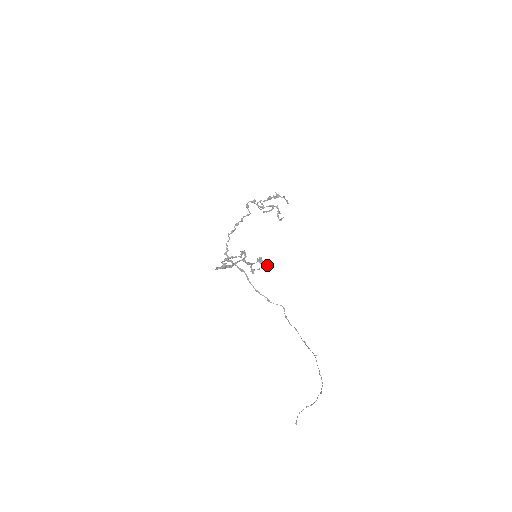
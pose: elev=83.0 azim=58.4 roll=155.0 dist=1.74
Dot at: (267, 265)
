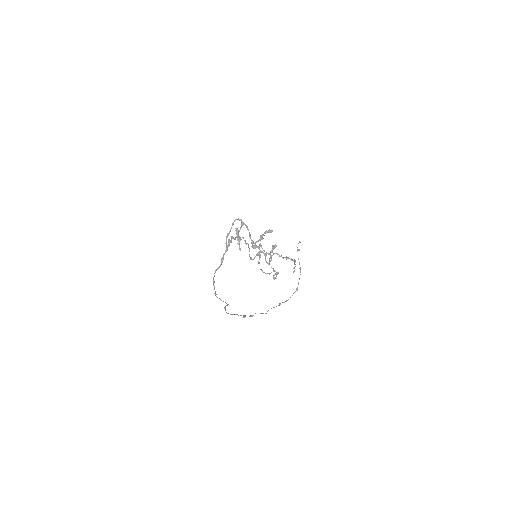
Dot at: (271, 256)
